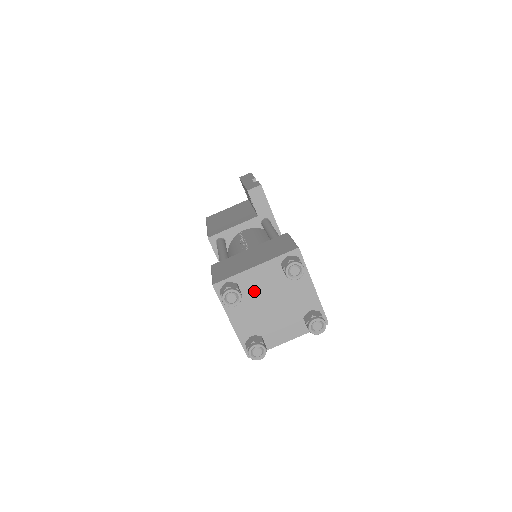
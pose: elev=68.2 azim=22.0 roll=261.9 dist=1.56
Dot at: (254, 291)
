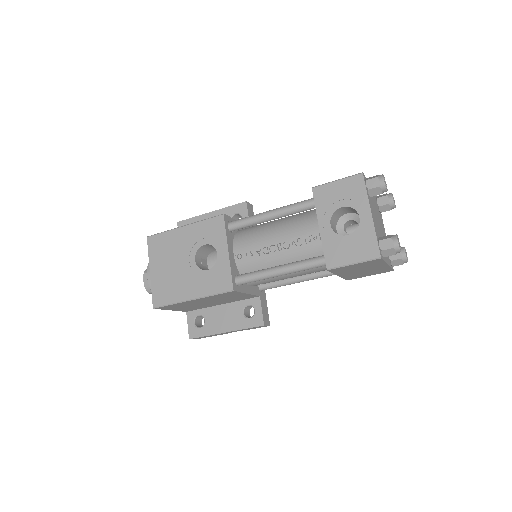
Dot at: (373, 203)
